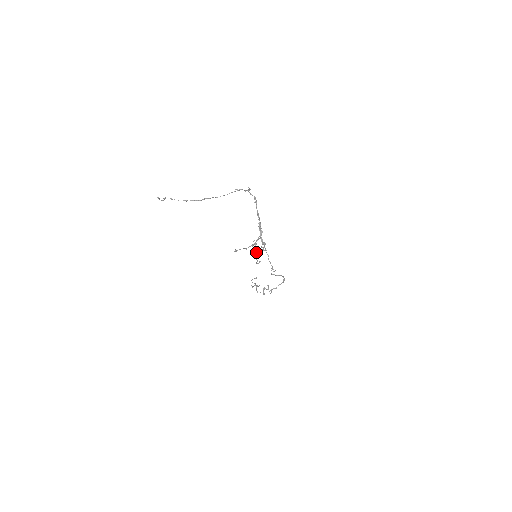
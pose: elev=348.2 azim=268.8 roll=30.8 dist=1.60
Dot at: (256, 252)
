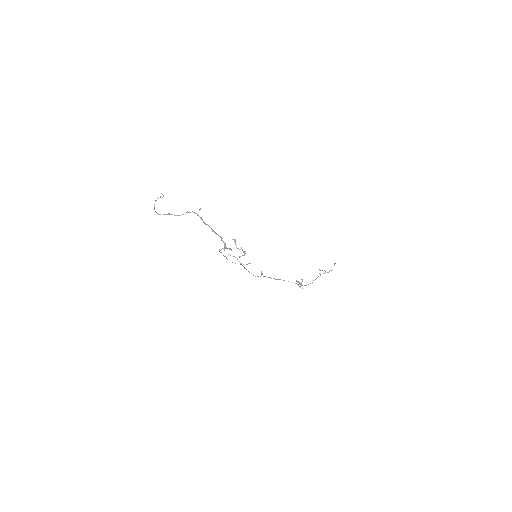
Dot at: (226, 258)
